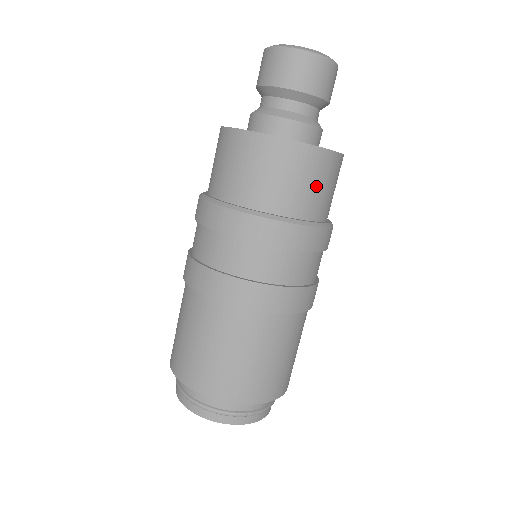
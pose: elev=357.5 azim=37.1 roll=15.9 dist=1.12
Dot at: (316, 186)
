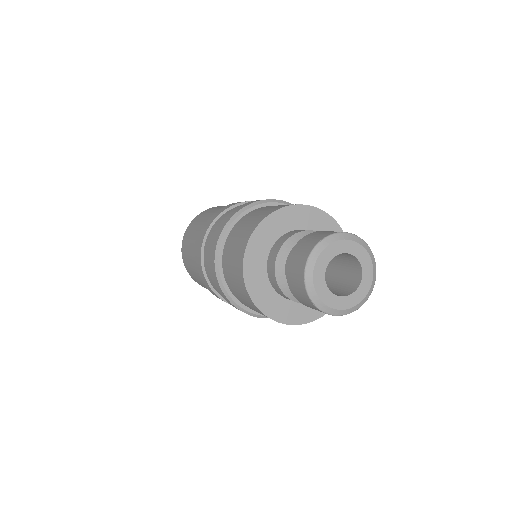
Dot at: occluded
